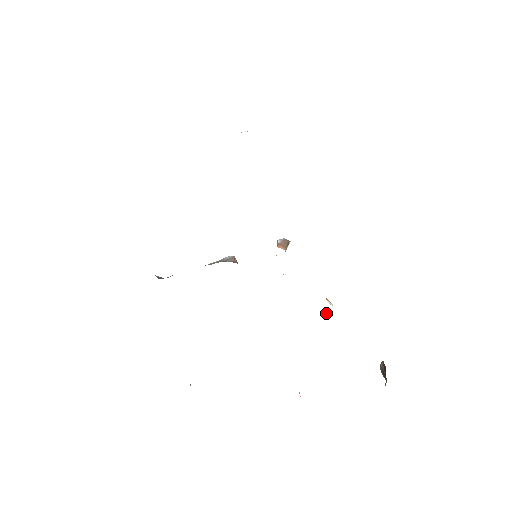
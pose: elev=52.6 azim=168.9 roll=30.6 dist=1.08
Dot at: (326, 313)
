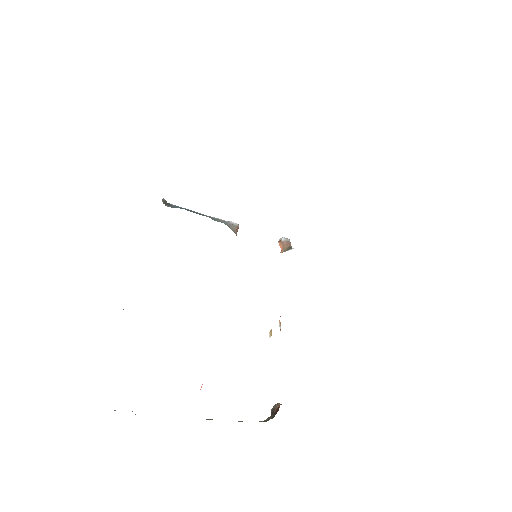
Dot at: (270, 334)
